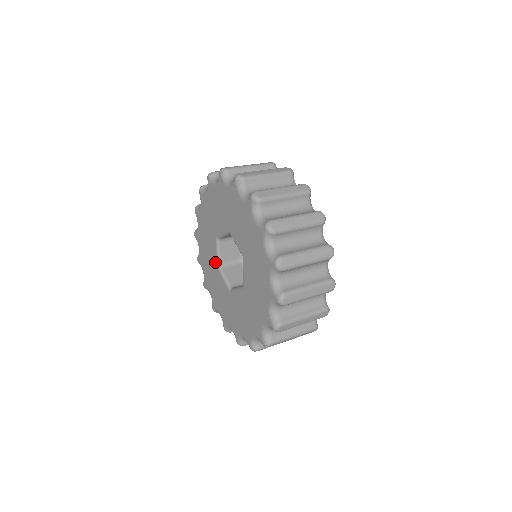
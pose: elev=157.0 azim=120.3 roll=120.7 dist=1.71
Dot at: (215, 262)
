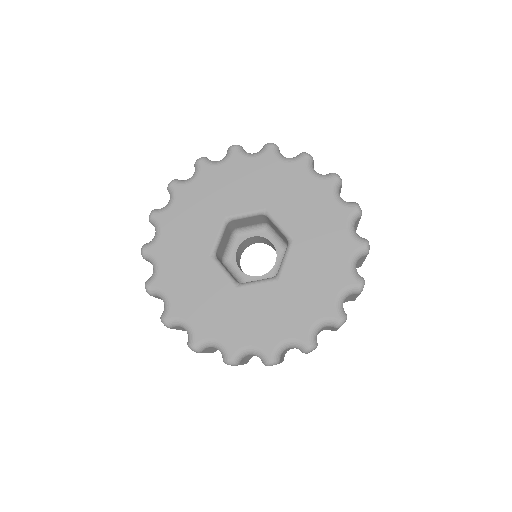
Dot at: (208, 249)
